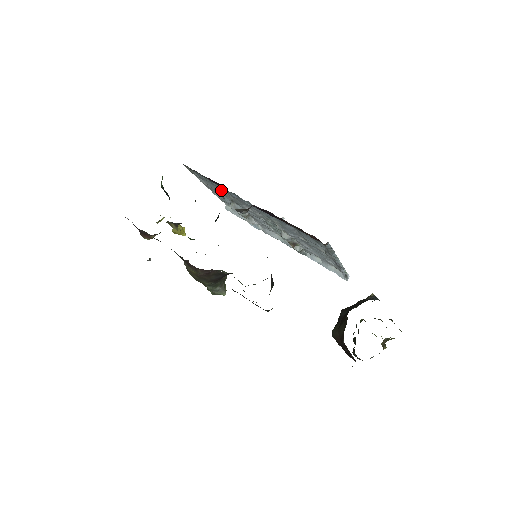
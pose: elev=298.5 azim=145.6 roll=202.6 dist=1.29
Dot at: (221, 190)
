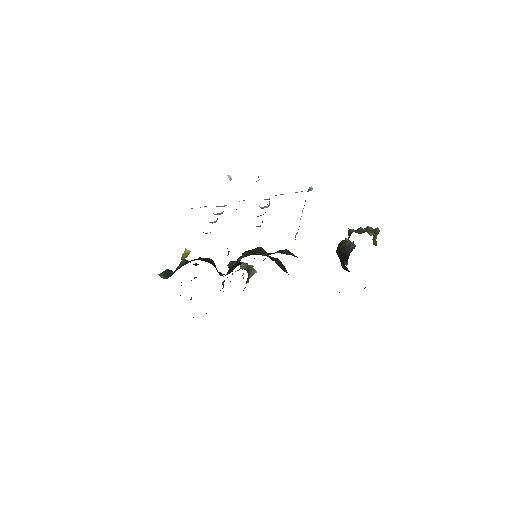
Dot at: occluded
